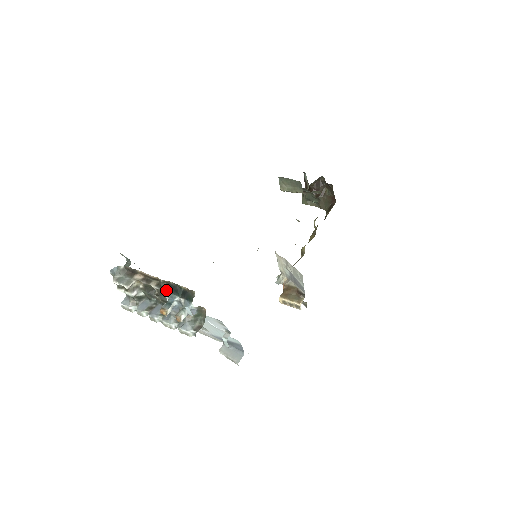
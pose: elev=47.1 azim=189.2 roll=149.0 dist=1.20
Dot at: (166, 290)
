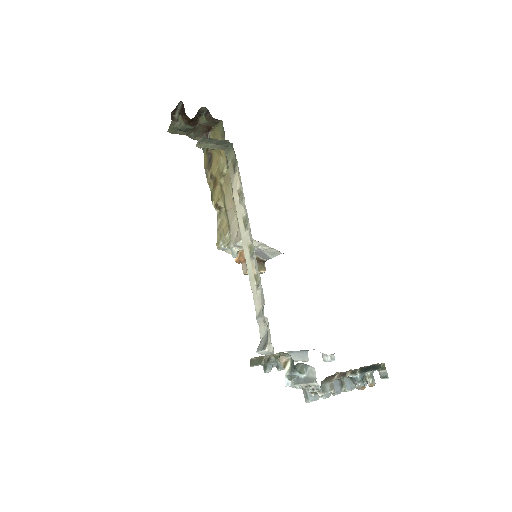
Dot at: (360, 373)
